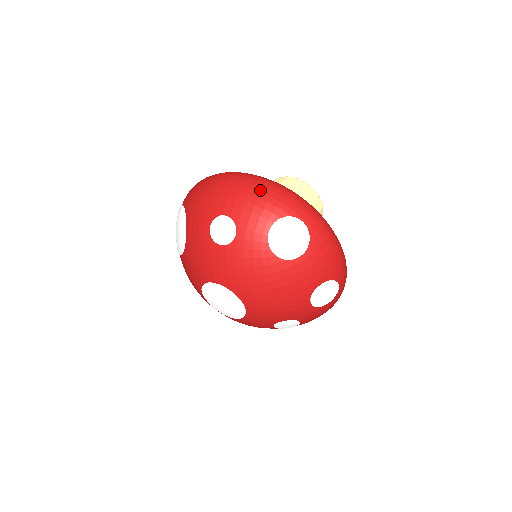
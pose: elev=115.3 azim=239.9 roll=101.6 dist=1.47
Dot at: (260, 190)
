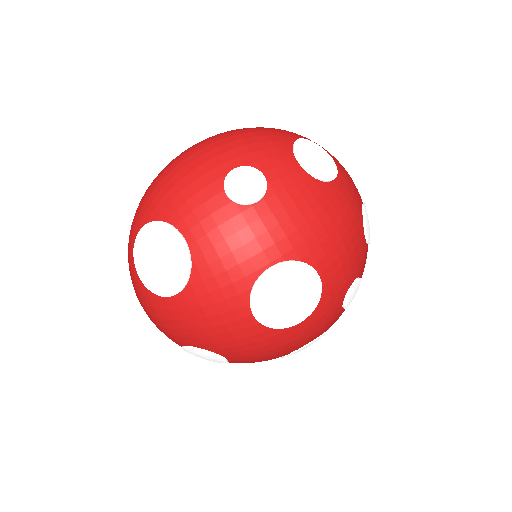
Dot at: (249, 131)
